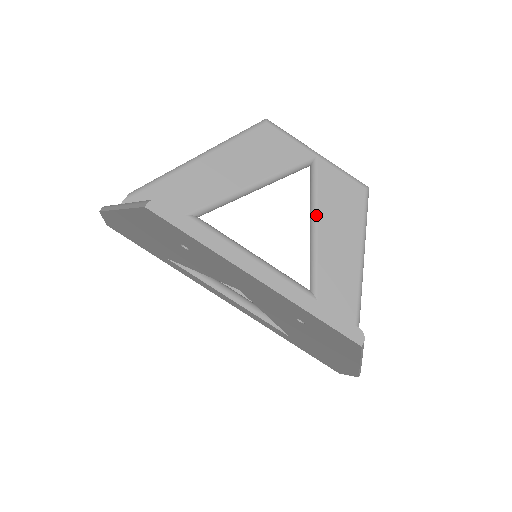
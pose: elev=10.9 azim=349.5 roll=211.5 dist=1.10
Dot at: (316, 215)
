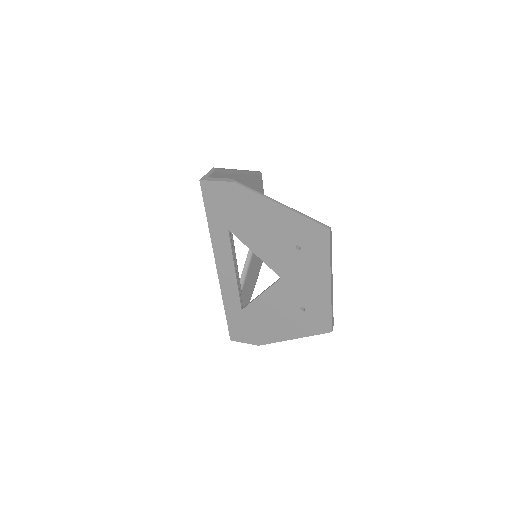
Dot at: occluded
